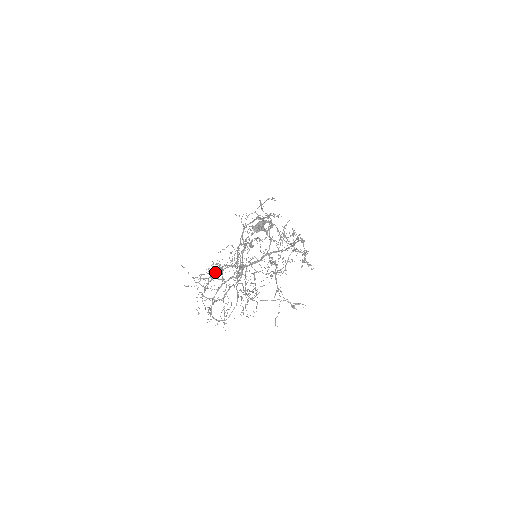
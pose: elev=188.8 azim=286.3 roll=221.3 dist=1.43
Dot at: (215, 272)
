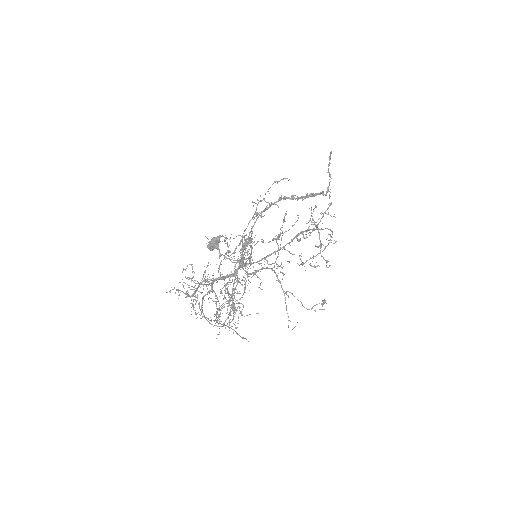
Dot at: occluded
